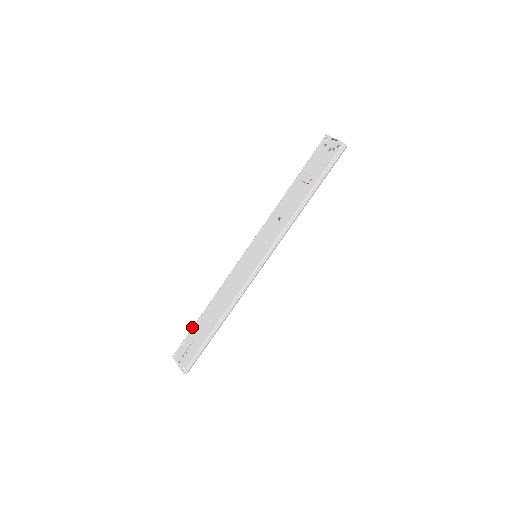
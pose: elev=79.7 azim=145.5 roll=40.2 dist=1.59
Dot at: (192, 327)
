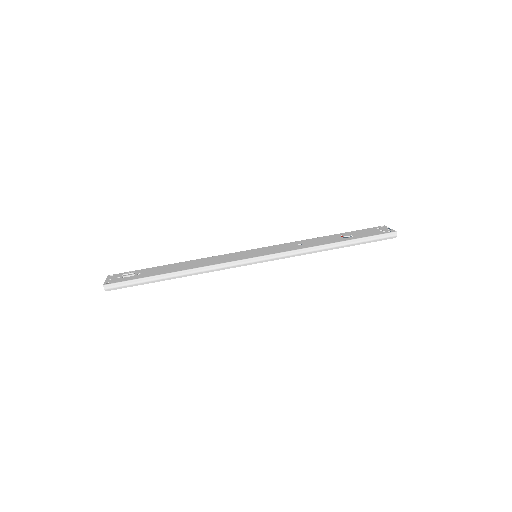
Dot at: occluded
